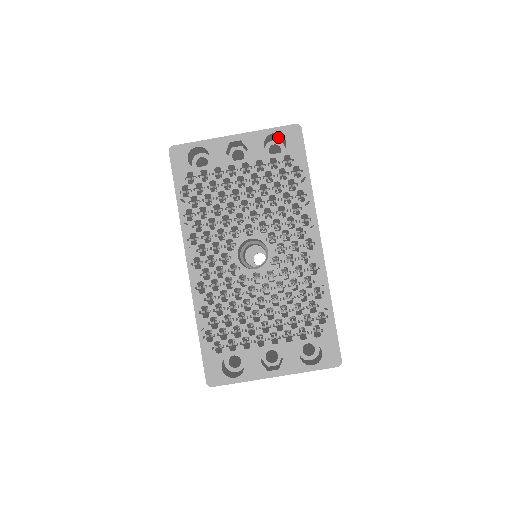
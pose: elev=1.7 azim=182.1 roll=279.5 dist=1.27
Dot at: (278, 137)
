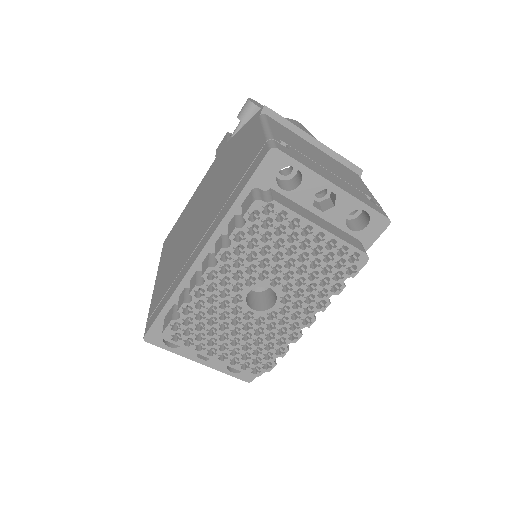
Dot at: occluded
